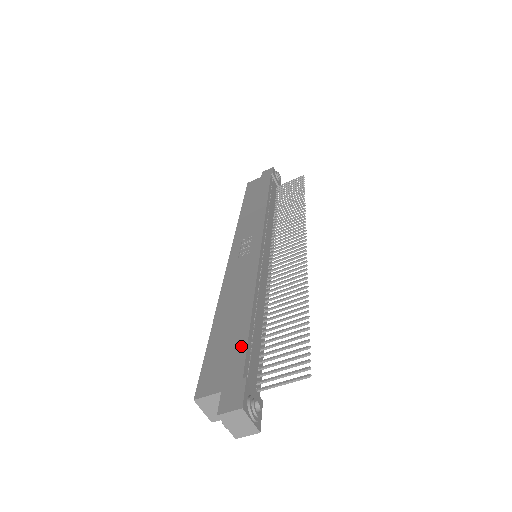
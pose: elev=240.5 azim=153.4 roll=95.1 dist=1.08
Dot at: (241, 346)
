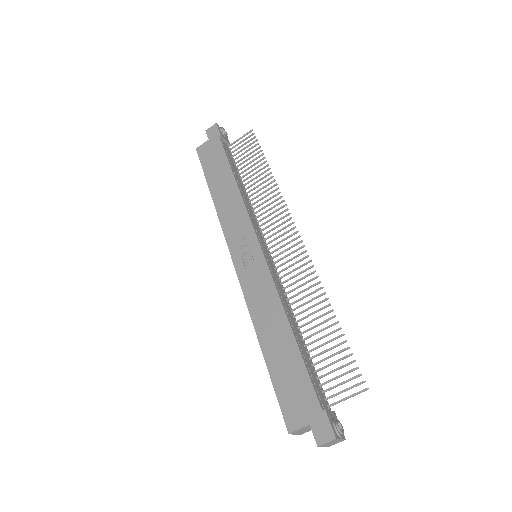
Dot at: (304, 378)
